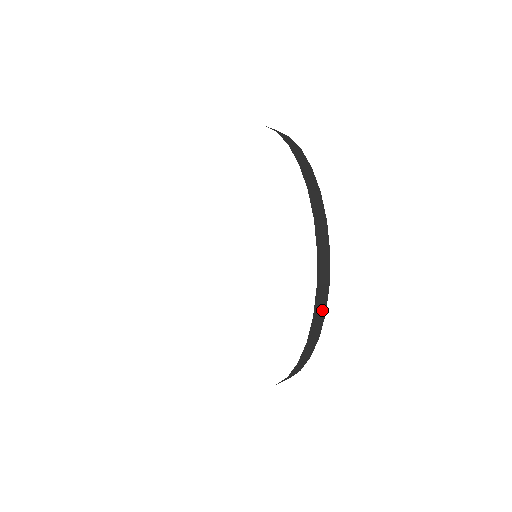
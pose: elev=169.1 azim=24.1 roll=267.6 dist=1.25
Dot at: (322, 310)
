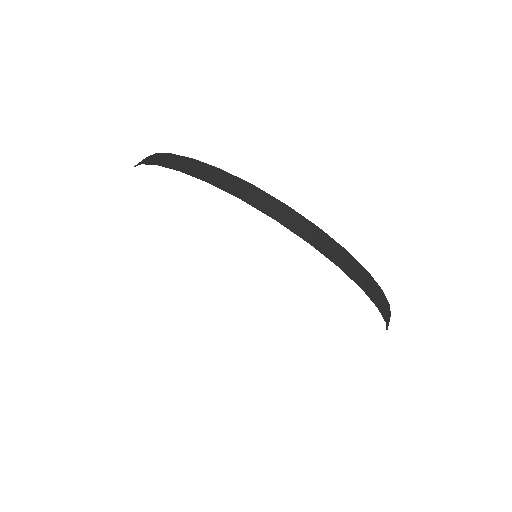
Dot at: (245, 188)
